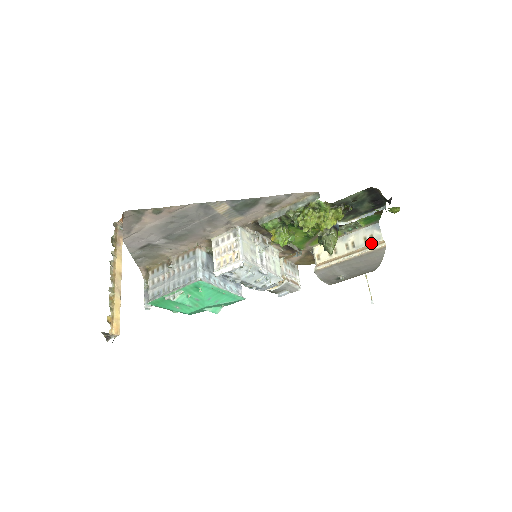
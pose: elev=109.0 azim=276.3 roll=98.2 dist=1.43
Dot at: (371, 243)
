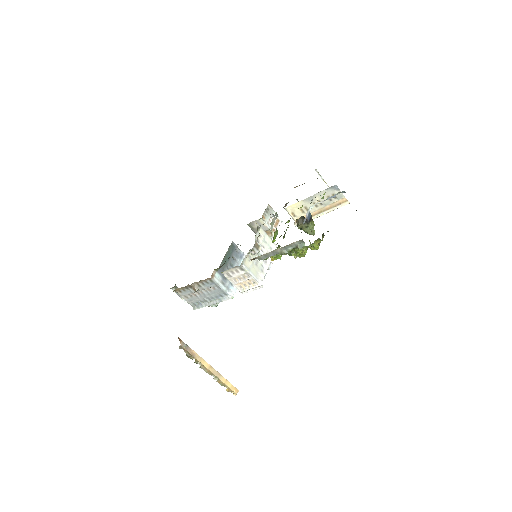
Dot at: (335, 201)
